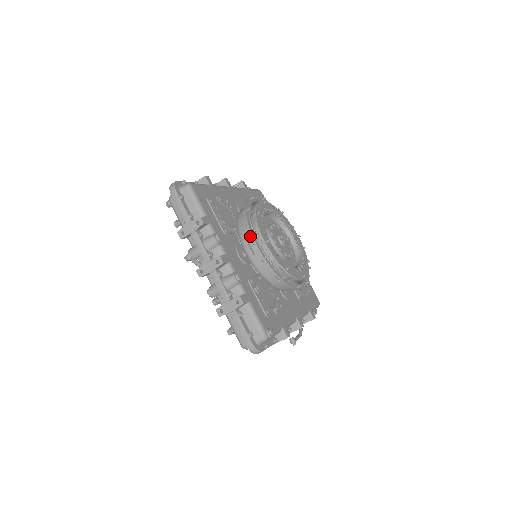
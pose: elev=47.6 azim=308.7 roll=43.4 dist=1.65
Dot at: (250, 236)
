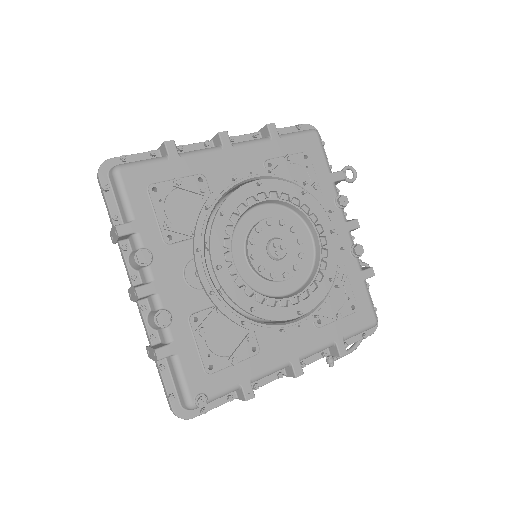
Dot at: occluded
